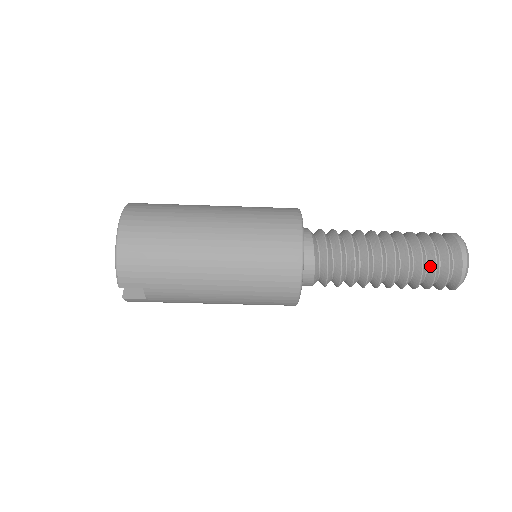
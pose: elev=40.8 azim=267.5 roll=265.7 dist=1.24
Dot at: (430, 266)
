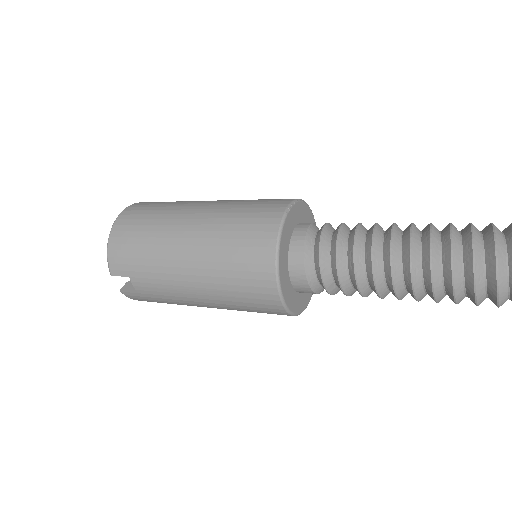
Dot at: (466, 262)
